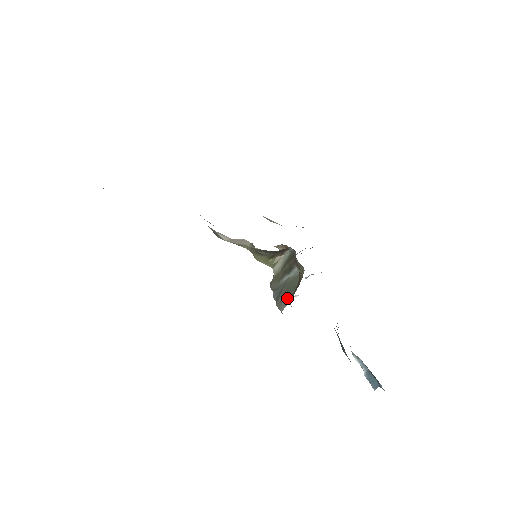
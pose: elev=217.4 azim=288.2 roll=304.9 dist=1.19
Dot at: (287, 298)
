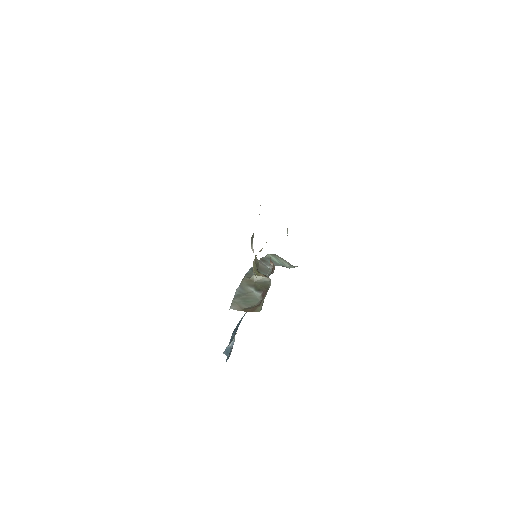
Dot at: (240, 307)
